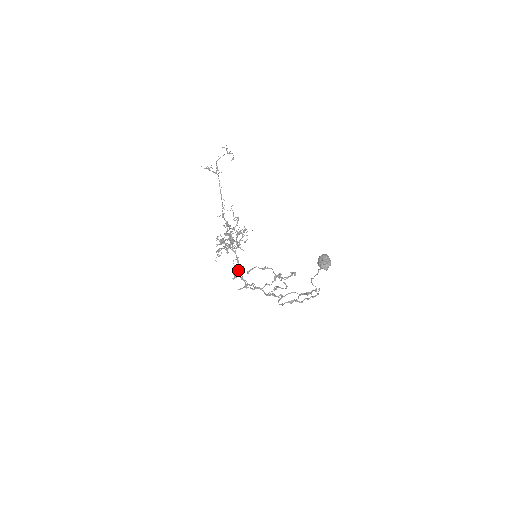
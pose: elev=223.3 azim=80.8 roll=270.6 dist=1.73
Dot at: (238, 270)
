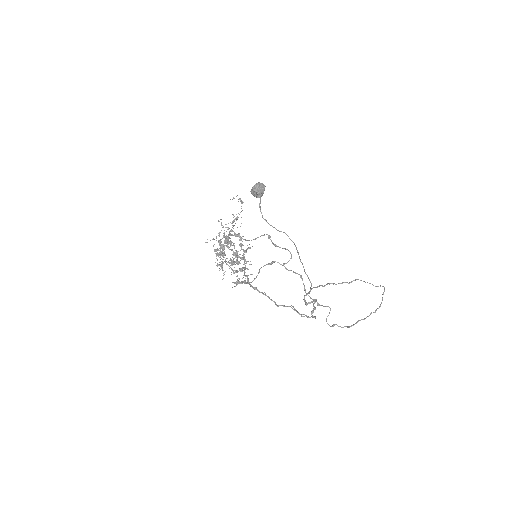
Dot at: (222, 263)
